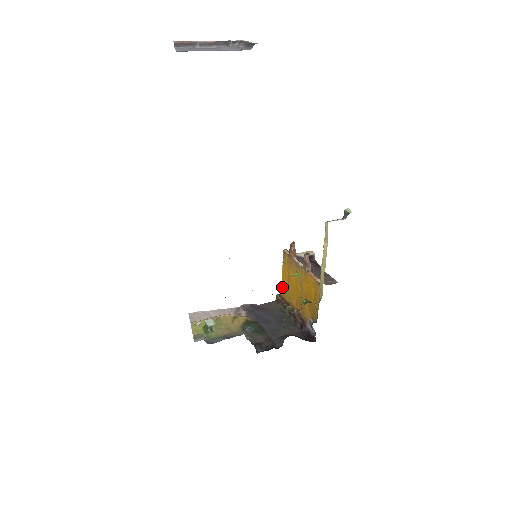
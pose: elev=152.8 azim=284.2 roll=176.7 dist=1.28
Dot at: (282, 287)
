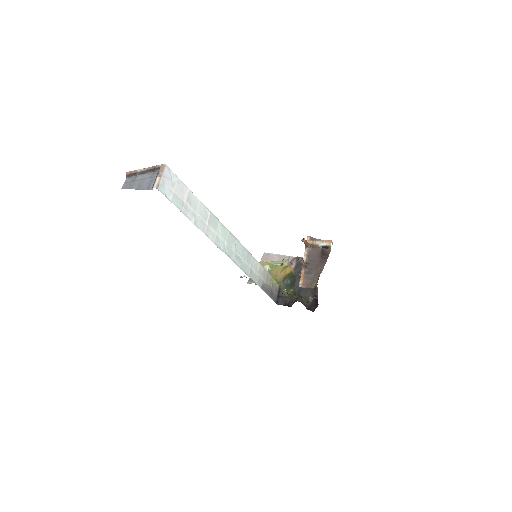
Dot at: occluded
